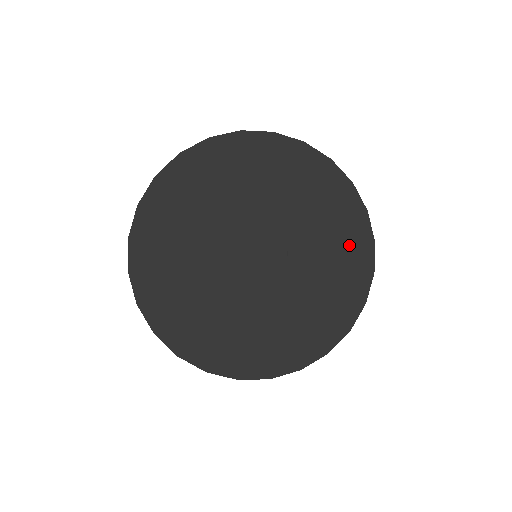
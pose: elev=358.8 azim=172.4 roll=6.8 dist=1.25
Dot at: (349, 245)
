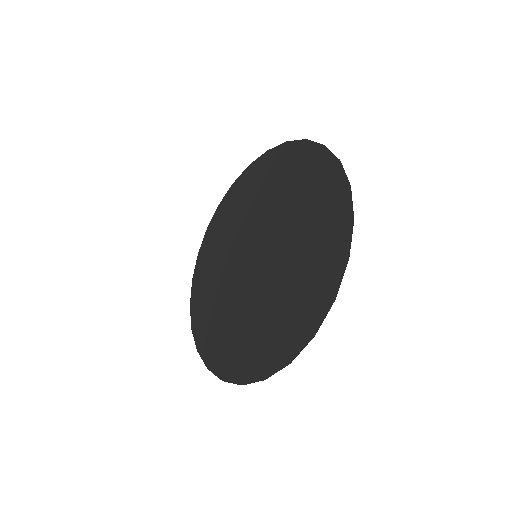
Dot at: (309, 172)
